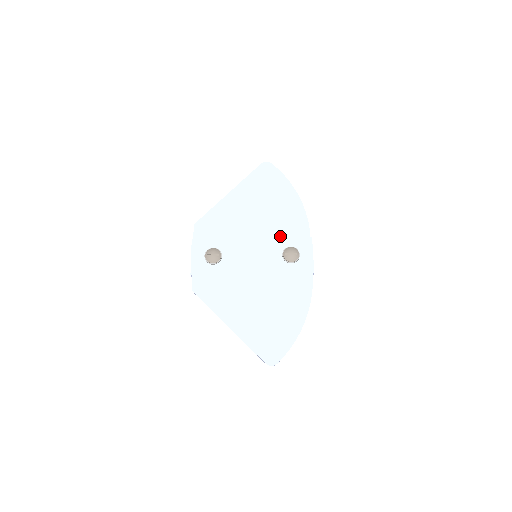
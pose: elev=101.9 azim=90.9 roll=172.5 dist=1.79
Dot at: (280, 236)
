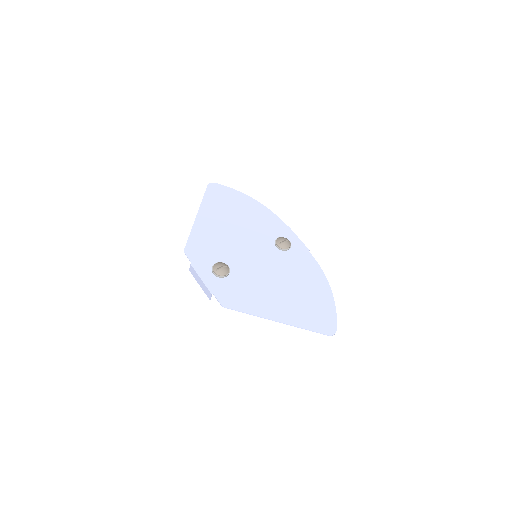
Dot at: (264, 233)
